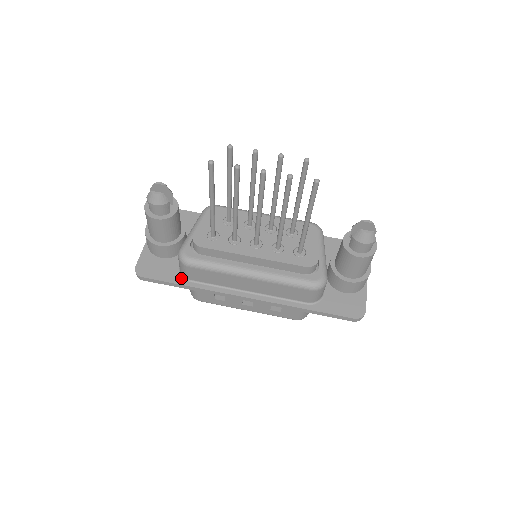
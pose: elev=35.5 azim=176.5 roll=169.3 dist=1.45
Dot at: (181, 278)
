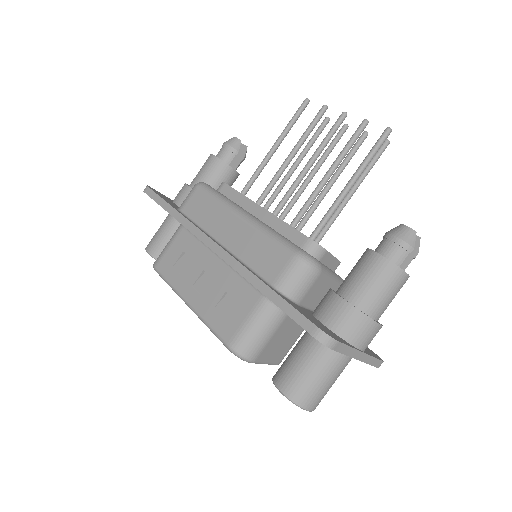
Dot at: occluded
